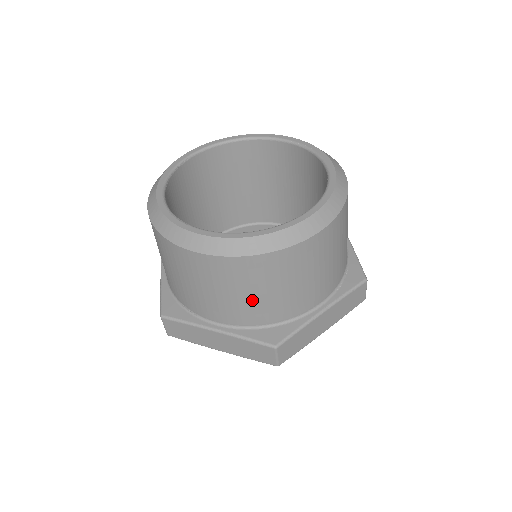
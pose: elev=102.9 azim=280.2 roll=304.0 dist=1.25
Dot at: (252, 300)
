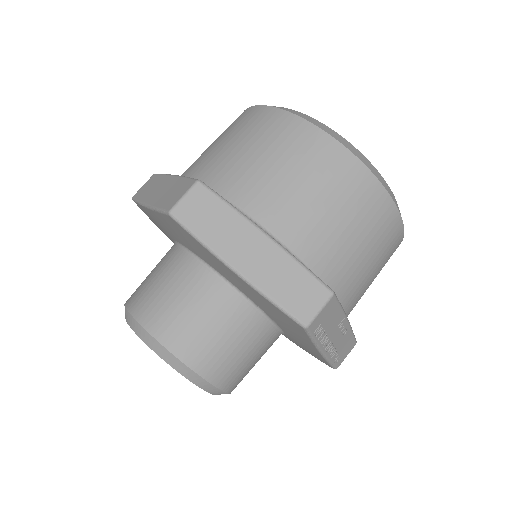
Dot at: (236, 154)
